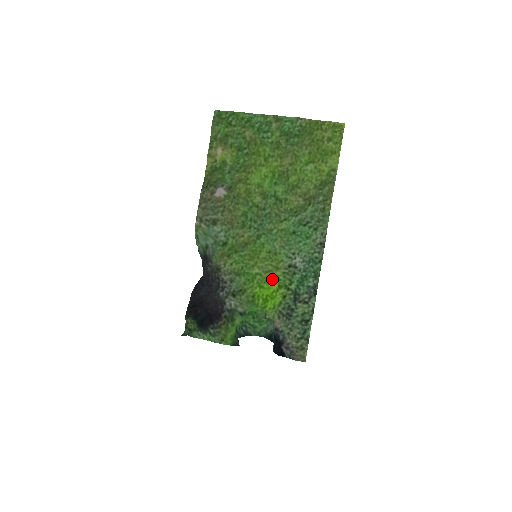
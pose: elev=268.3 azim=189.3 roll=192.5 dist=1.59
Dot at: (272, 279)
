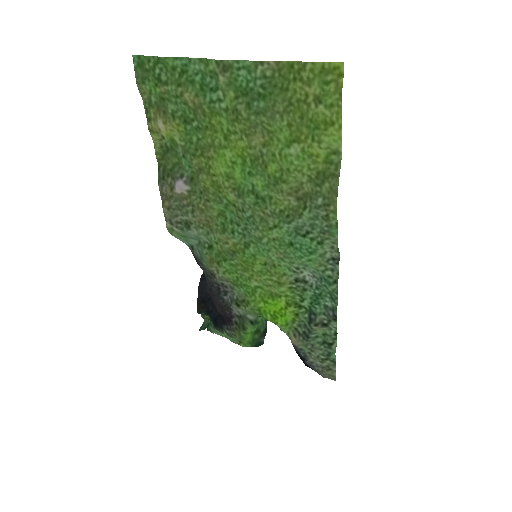
Dot at: (277, 295)
